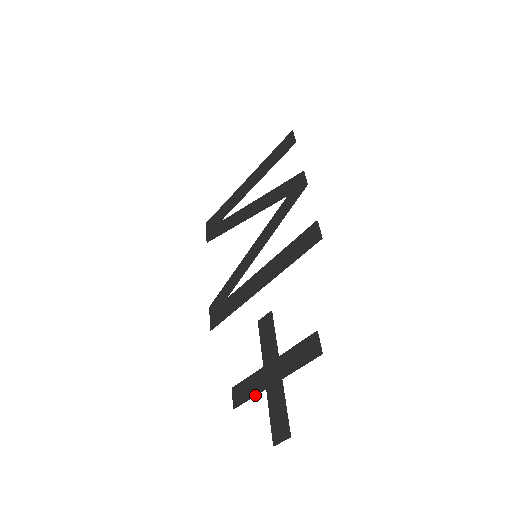
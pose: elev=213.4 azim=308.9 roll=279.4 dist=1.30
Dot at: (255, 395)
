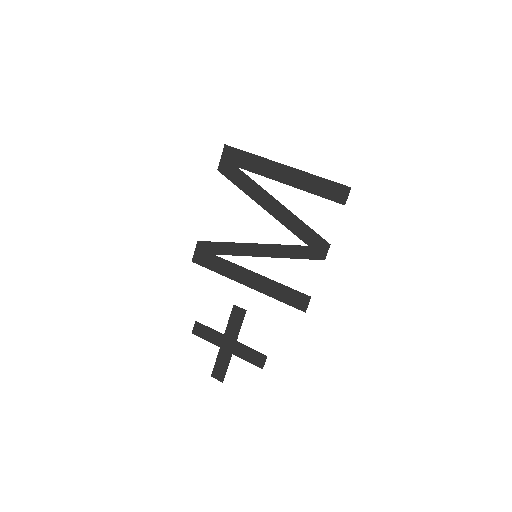
Dot at: occluded
